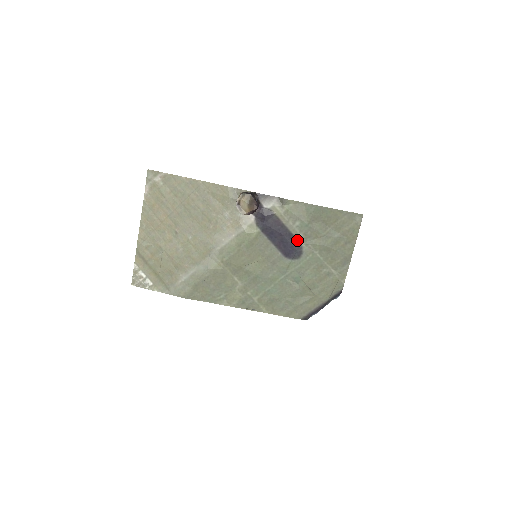
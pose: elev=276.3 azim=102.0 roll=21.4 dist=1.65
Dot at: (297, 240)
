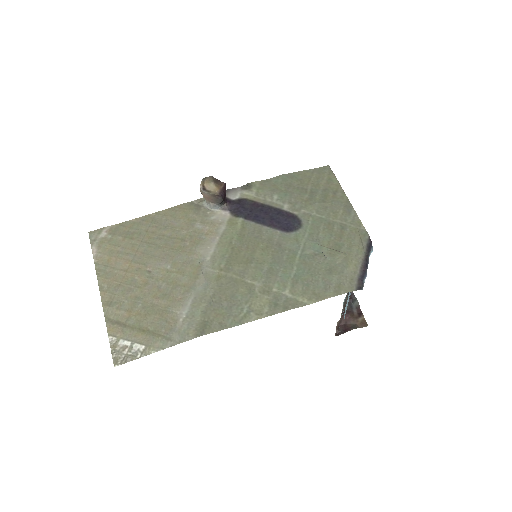
Dot at: (286, 212)
